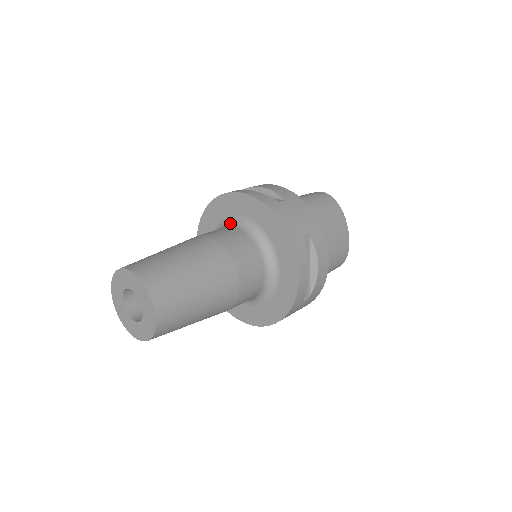
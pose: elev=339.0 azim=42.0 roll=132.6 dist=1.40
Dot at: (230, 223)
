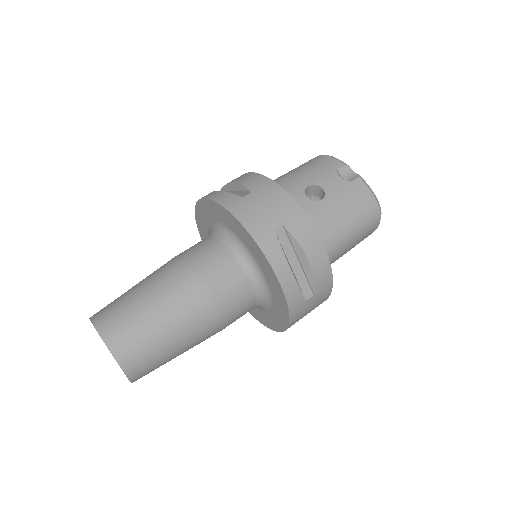
Dot at: (249, 266)
